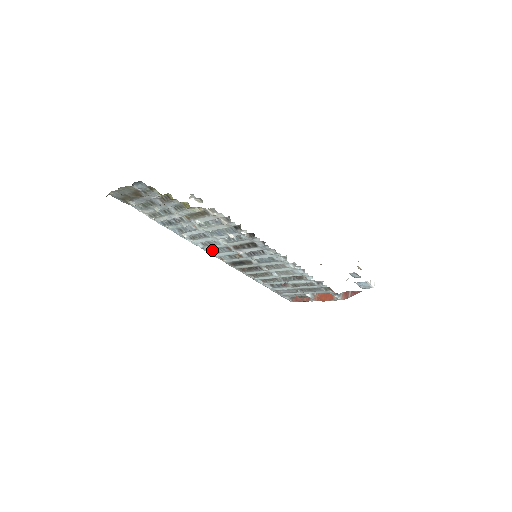
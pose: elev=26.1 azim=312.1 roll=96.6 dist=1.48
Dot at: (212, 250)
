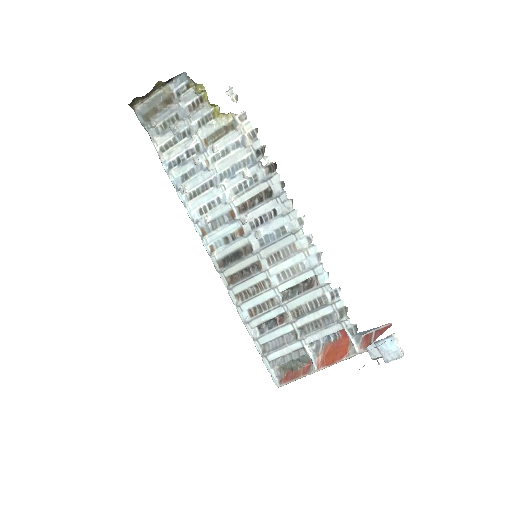
Dot at: (207, 228)
